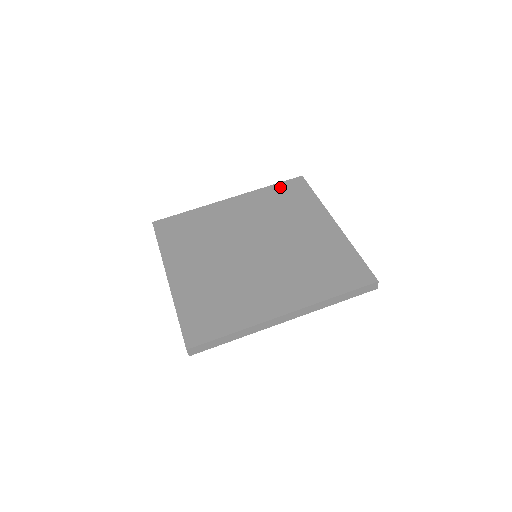
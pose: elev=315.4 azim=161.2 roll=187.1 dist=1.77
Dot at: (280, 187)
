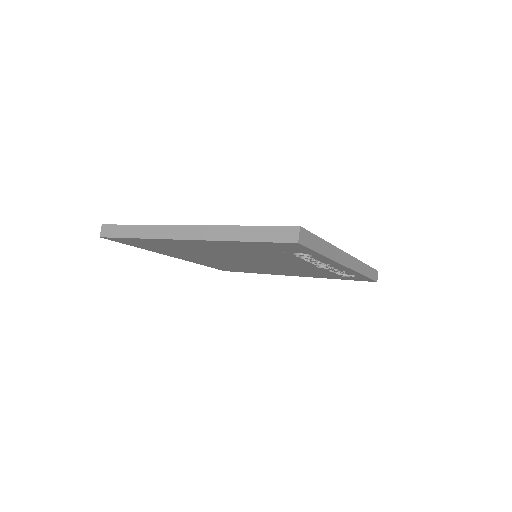
Dot at: occluded
